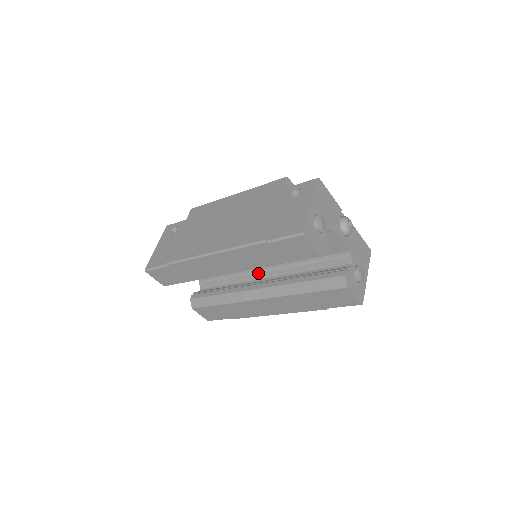
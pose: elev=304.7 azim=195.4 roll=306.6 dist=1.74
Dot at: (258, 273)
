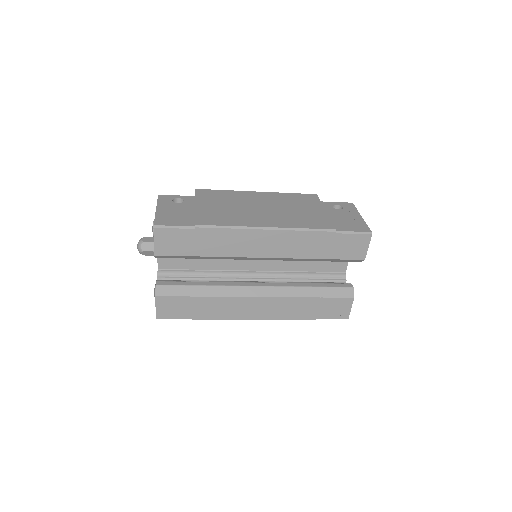
Dot at: (246, 275)
